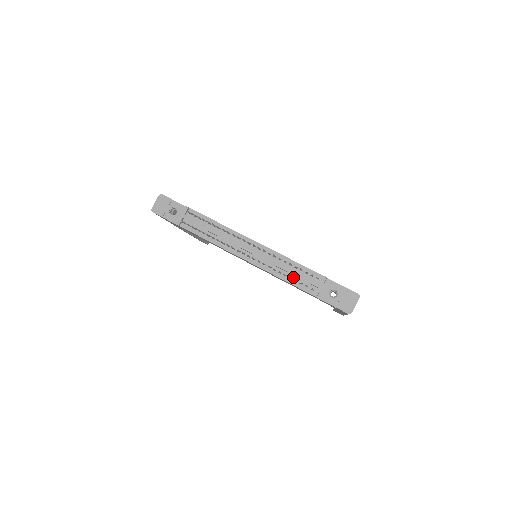
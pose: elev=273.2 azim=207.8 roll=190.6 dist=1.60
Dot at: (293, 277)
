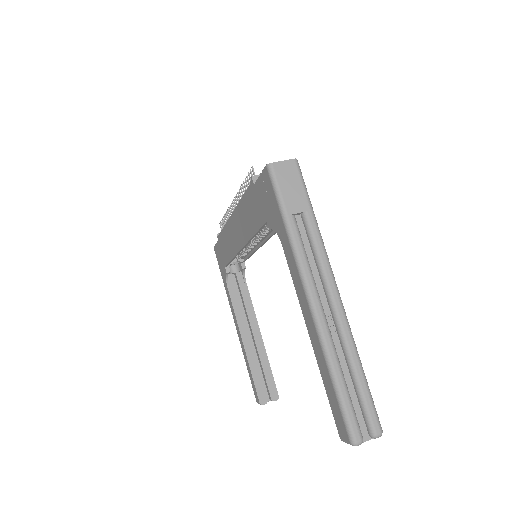
Dot at: occluded
